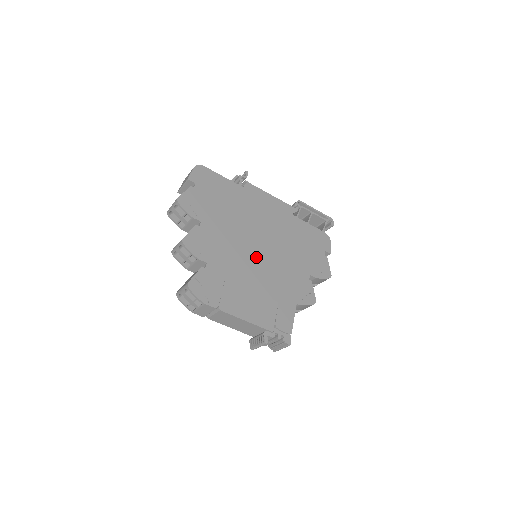
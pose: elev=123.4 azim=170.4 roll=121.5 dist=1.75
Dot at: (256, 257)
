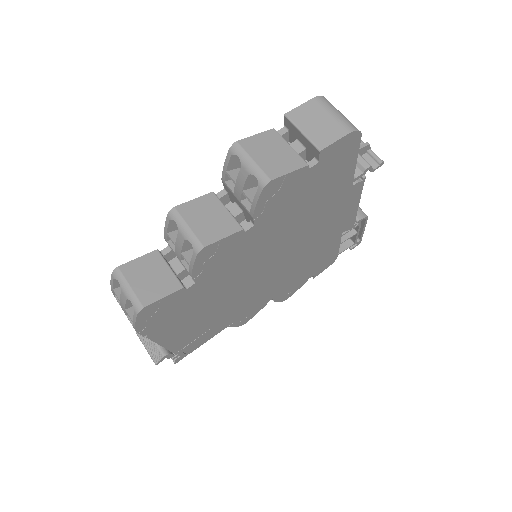
Dot at: (254, 278)
